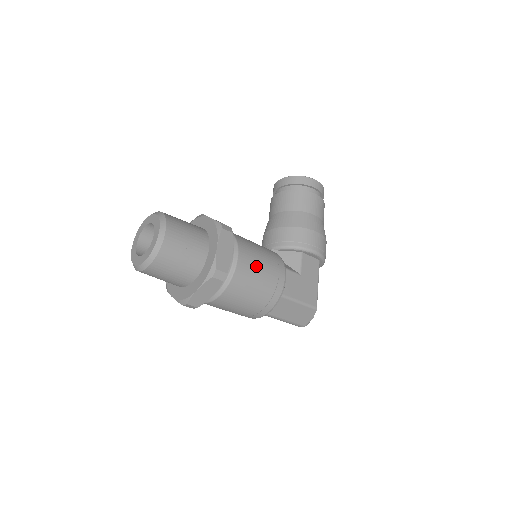
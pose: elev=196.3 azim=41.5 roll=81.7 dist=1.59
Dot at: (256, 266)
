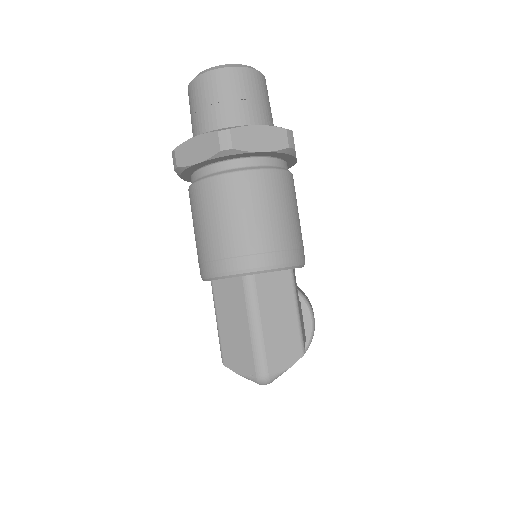
Dot at: (297, 207)
